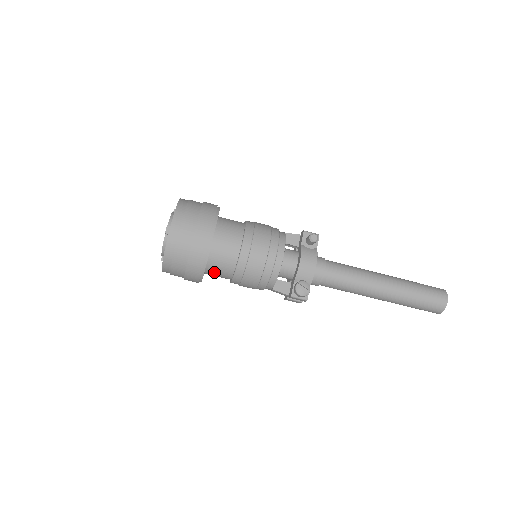
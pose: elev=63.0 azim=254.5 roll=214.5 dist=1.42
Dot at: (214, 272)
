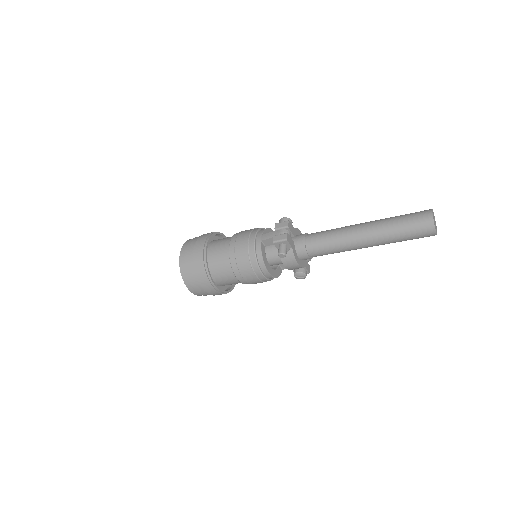
Dot at: occluded
